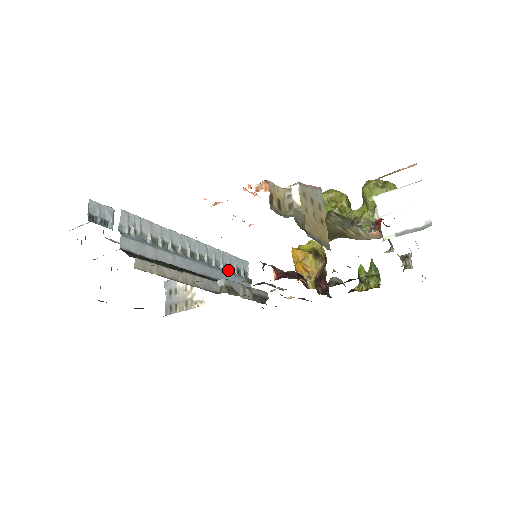
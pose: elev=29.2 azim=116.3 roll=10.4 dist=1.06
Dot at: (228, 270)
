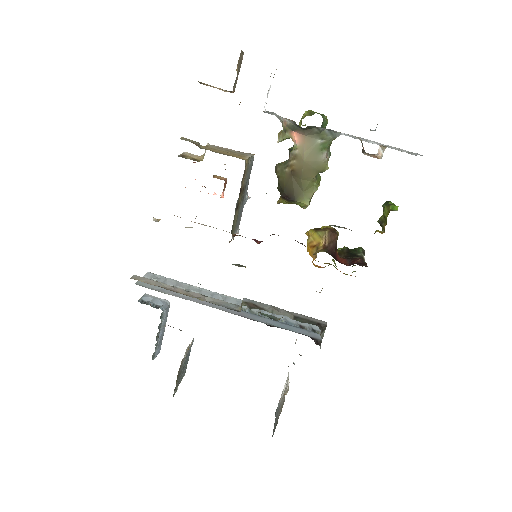
Dot at: (283, 323)
